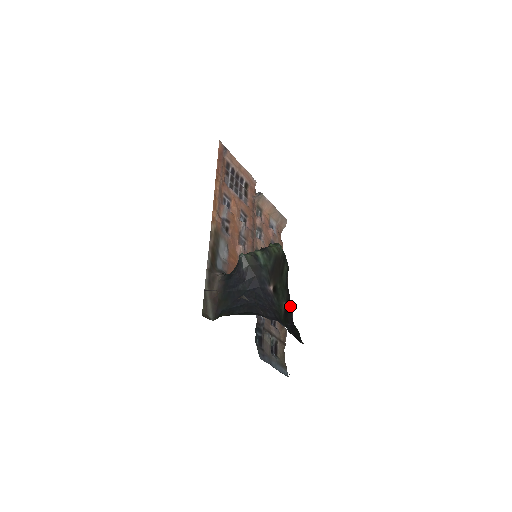
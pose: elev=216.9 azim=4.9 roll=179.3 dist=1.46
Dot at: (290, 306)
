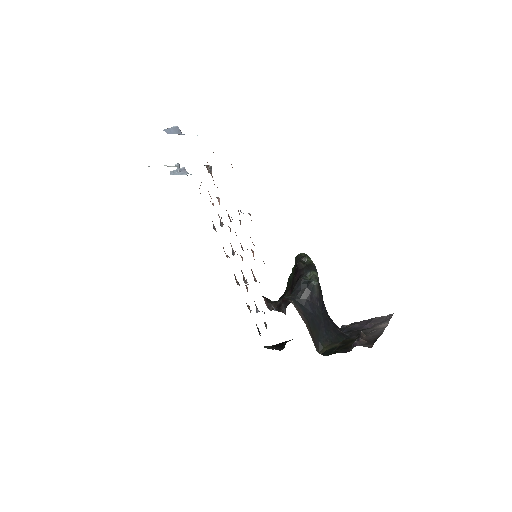
Dot at: occluded
